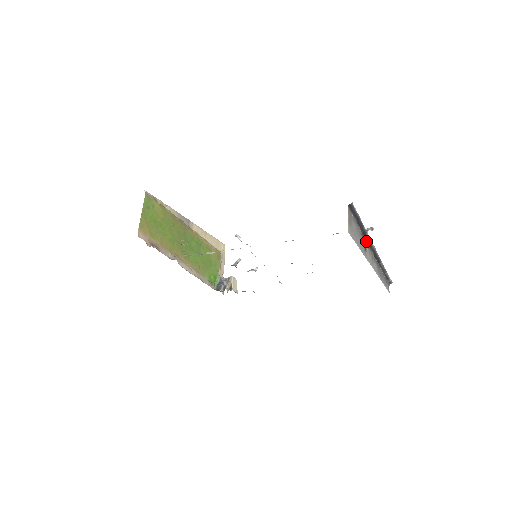
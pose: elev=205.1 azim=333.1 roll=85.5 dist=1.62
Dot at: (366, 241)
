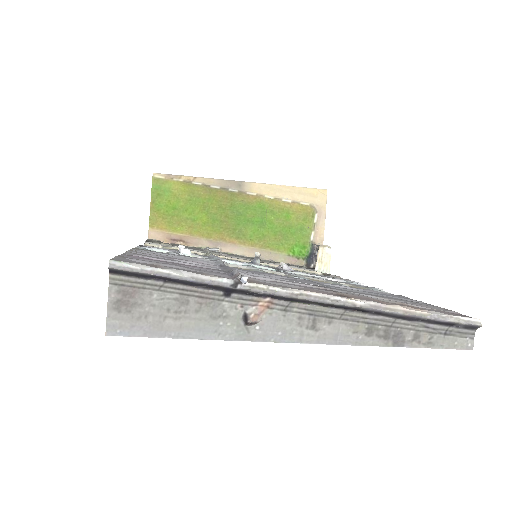
Dot at: (260, 297)
